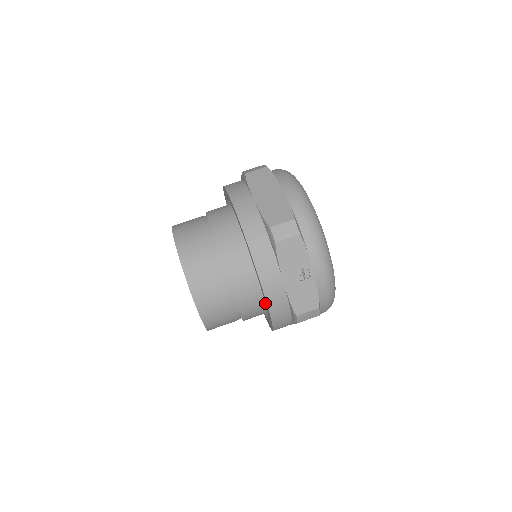
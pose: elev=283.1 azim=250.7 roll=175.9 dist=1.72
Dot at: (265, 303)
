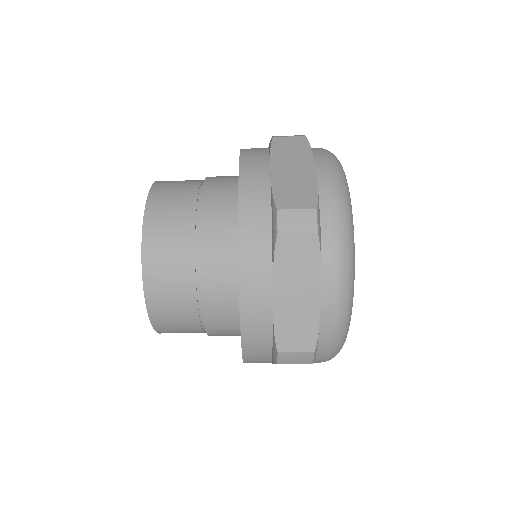
Dot at: occluded
